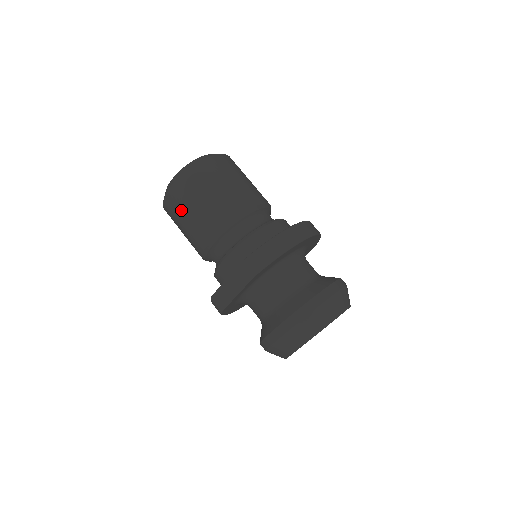
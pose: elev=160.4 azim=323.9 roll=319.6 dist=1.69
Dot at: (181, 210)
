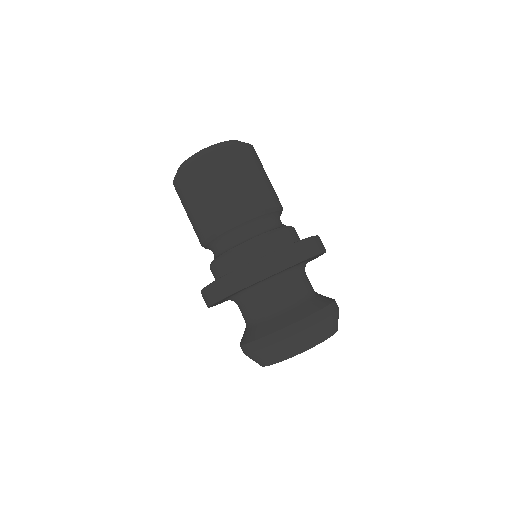
Dot at: (222, 175)
